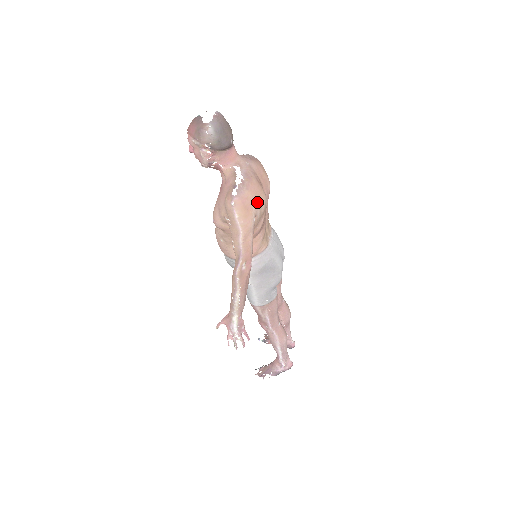
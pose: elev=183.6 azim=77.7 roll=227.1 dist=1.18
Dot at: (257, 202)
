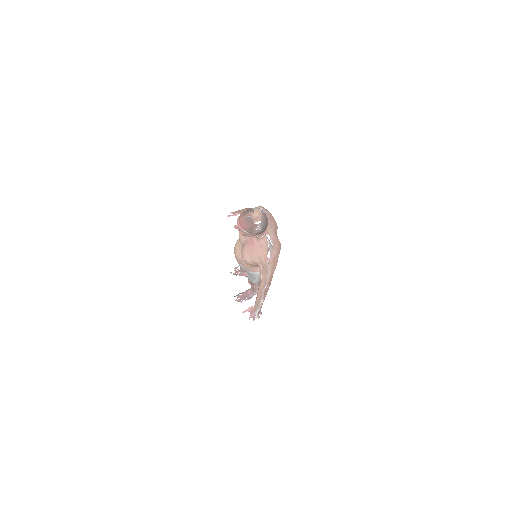
Dot at: occluded
